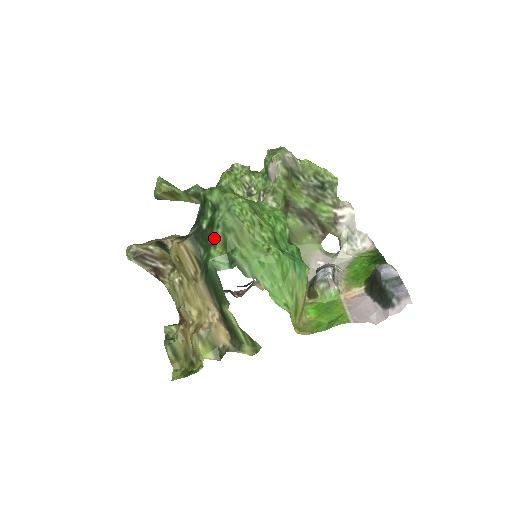
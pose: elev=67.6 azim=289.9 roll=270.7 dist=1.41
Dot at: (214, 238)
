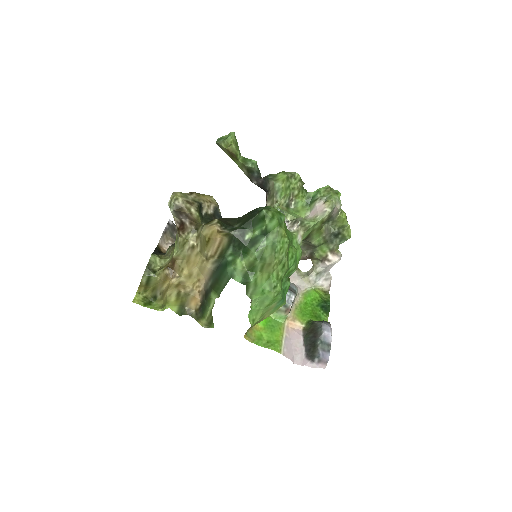
Dot at: (247, 253)
